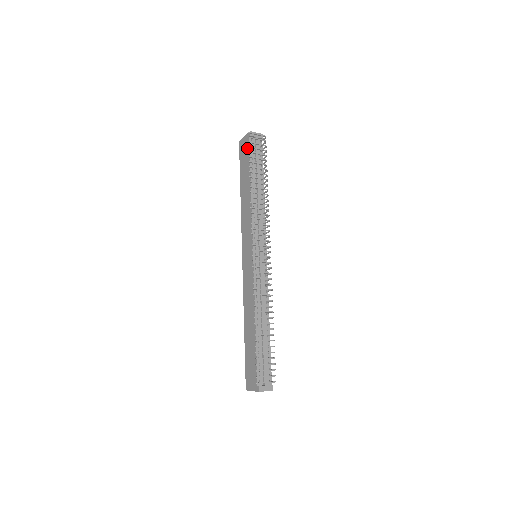
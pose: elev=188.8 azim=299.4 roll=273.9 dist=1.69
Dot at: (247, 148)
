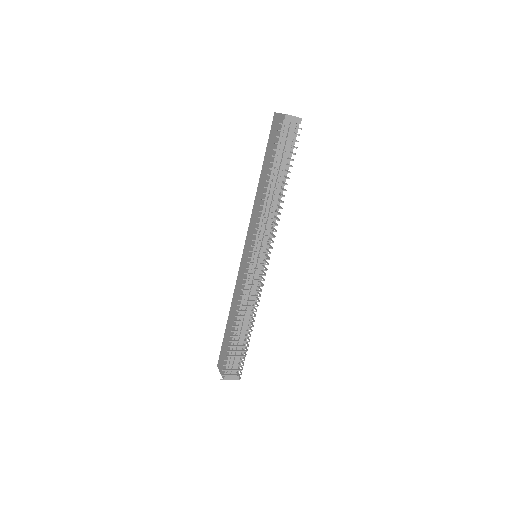
Dot at: (278, 133)
